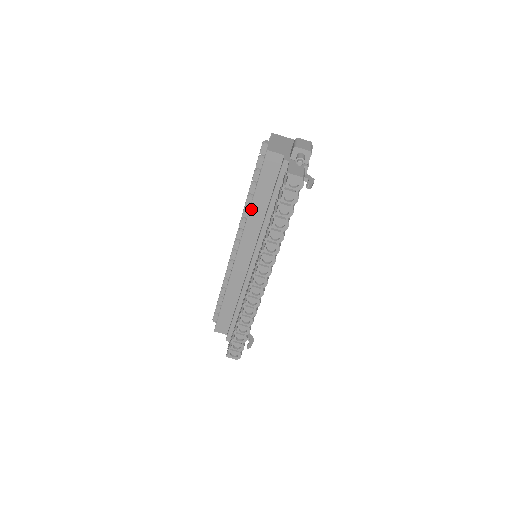
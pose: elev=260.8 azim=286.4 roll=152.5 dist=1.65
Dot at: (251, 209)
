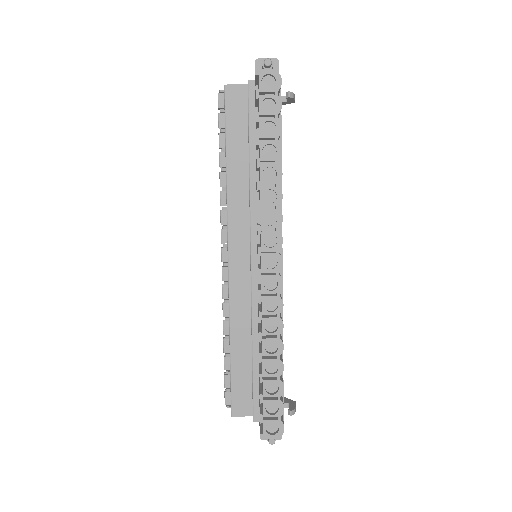
Dot at: (228, 176)
